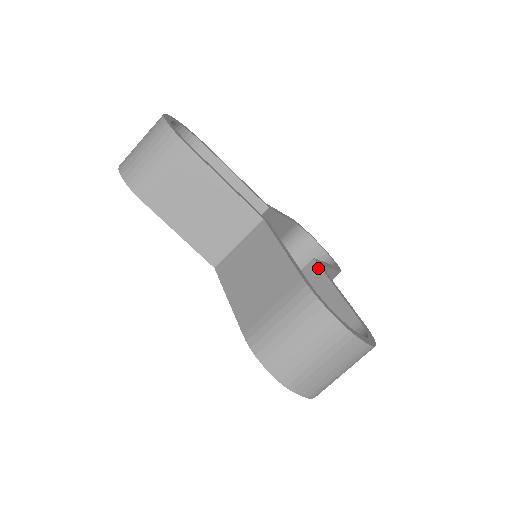
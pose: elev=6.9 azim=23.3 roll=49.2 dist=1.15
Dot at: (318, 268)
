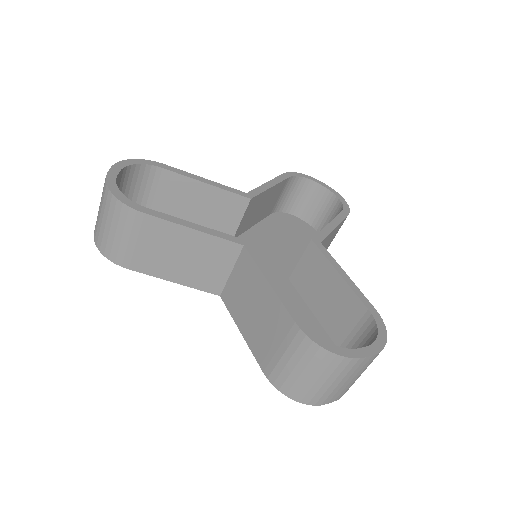
Dot at: (318, 251)
